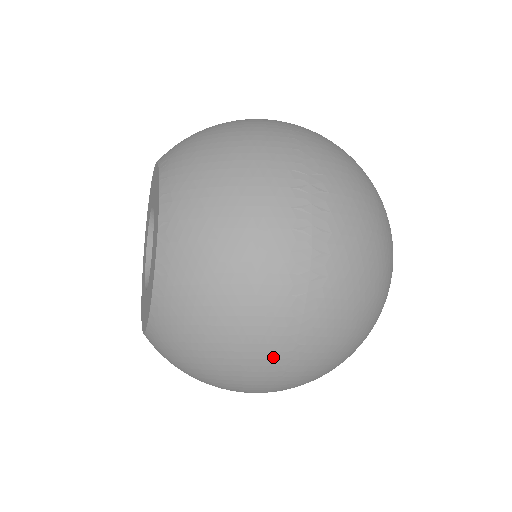
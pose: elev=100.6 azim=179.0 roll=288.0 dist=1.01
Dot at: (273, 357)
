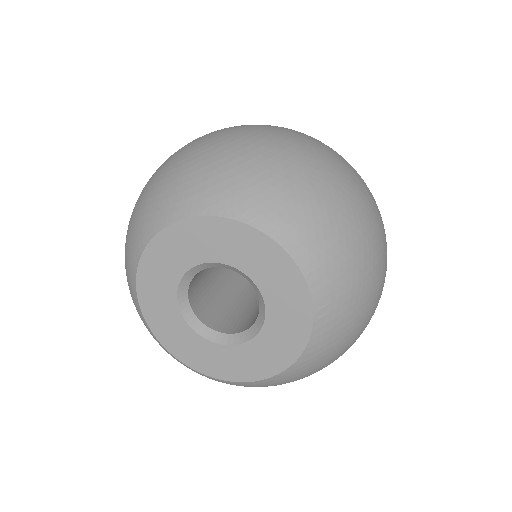
Dot at: occluded
